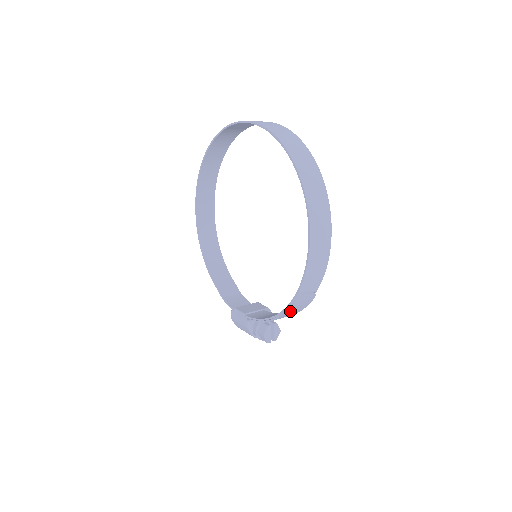
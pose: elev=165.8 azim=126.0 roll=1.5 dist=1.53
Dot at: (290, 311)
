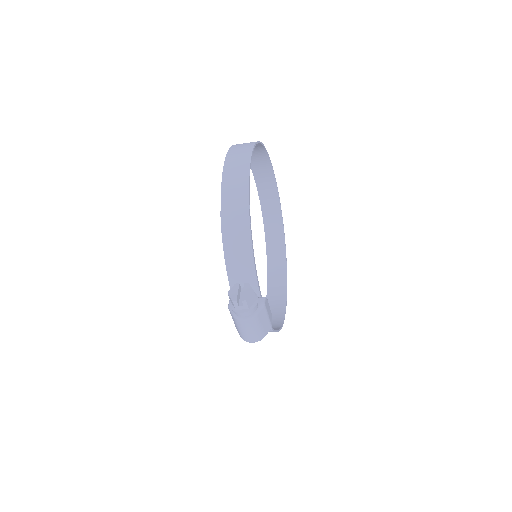
Dot at: (228, 232)
